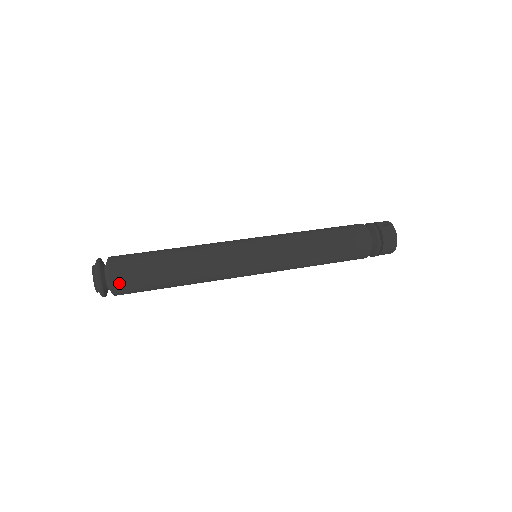
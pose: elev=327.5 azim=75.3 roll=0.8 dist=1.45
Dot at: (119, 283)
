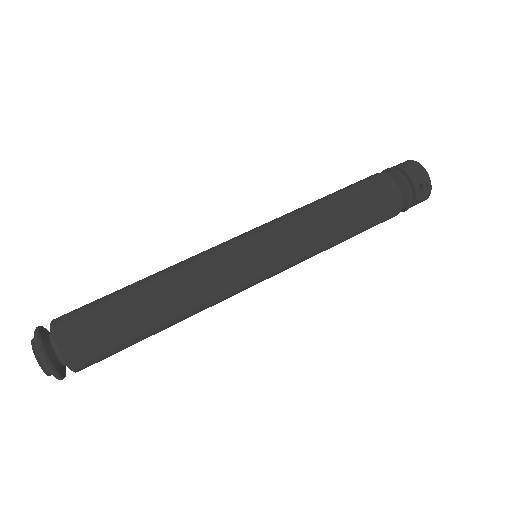
Dot at: occluded
